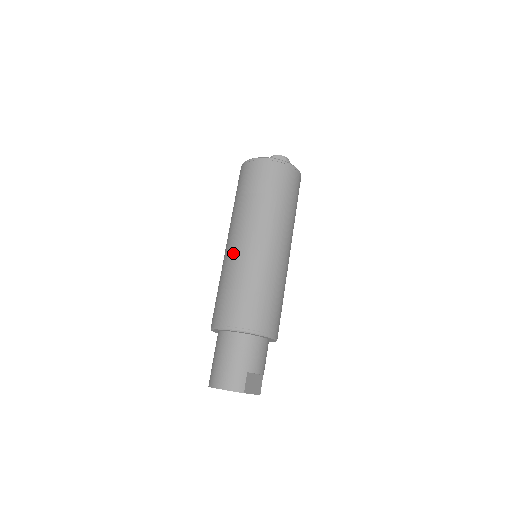
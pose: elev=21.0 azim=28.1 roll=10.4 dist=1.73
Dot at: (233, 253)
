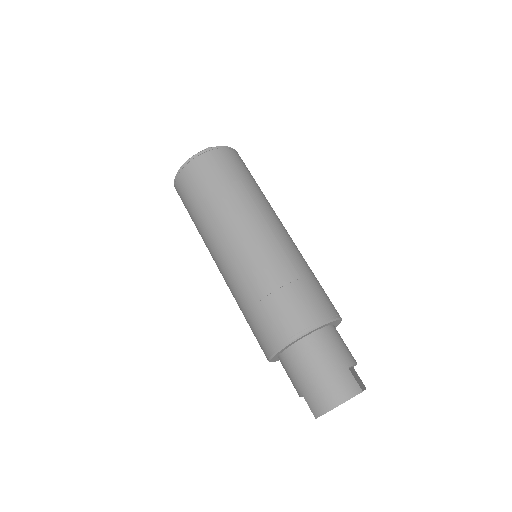
Dot at: (239, 261)
